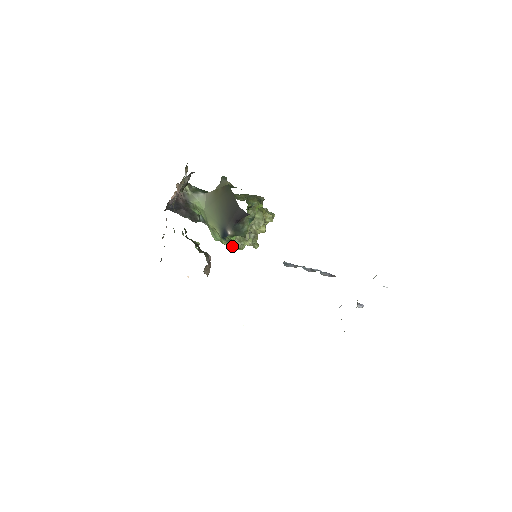
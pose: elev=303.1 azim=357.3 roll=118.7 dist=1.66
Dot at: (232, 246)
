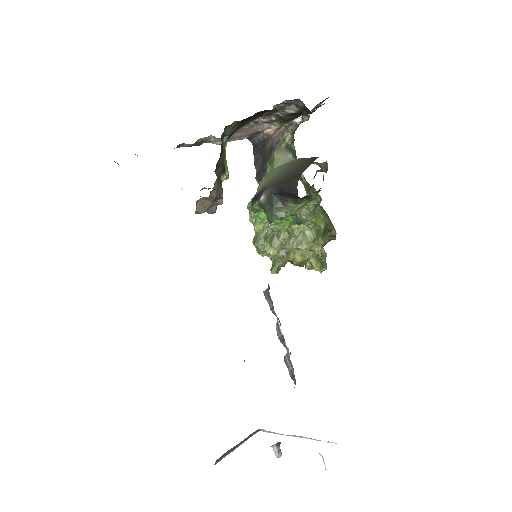
Dot at: (255, 237)
